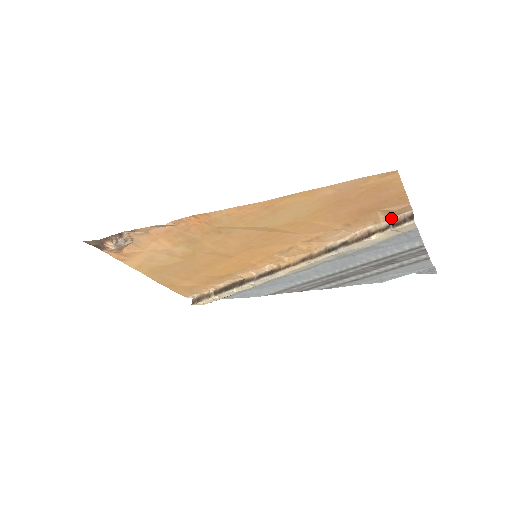
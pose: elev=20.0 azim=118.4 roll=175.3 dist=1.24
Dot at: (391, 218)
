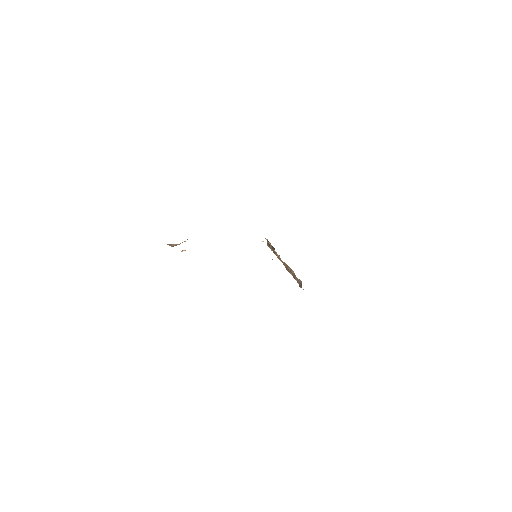
Dot at: occluded
